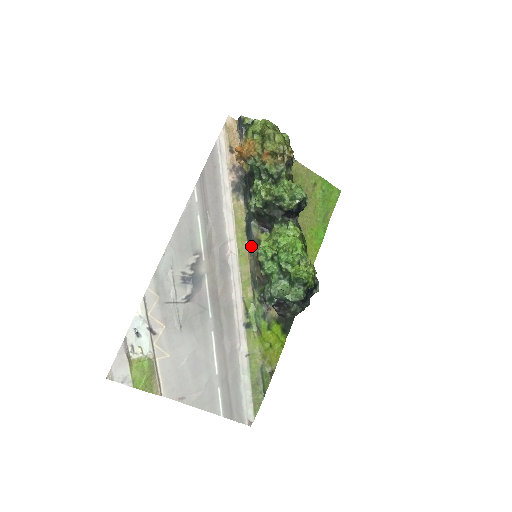
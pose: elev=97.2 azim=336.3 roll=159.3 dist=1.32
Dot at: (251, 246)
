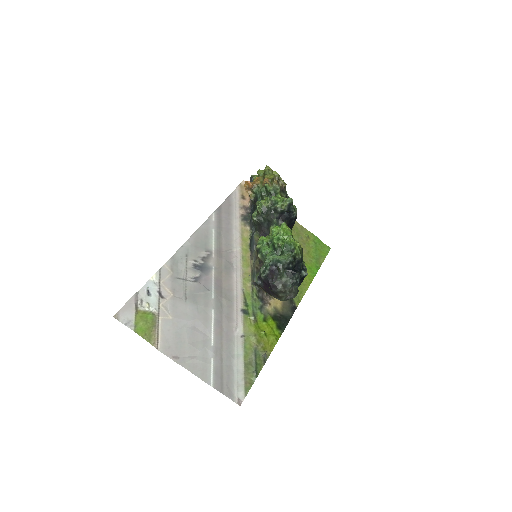
Dot at: (253, 250)
